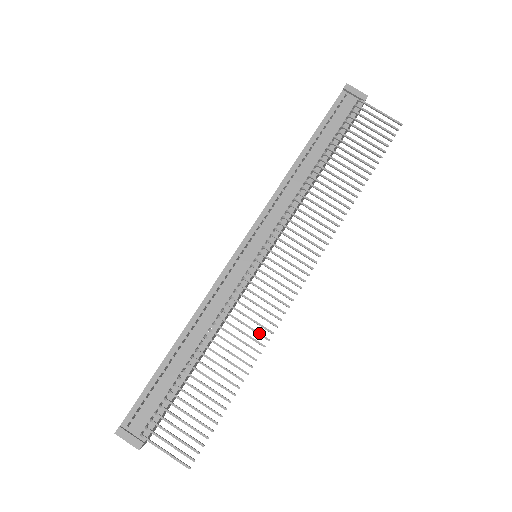
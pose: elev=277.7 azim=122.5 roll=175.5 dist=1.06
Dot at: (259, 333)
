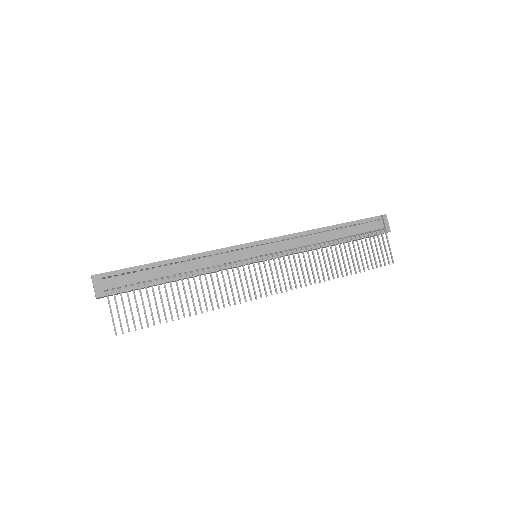
Dot at: occluded
